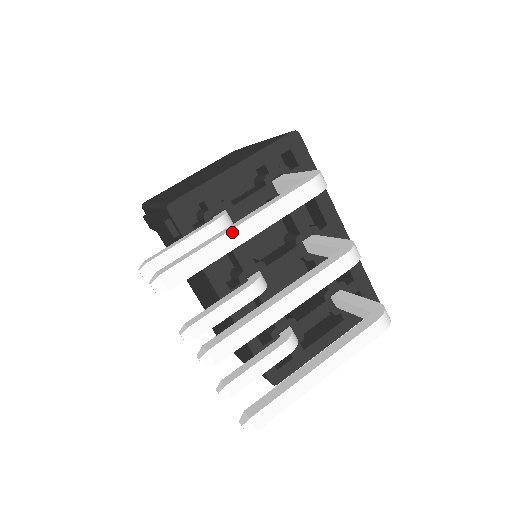
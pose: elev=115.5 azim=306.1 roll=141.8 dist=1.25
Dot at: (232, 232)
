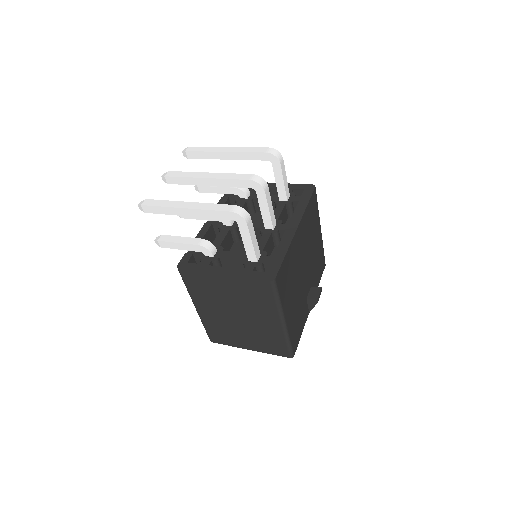
Dot at: (223, 148)
